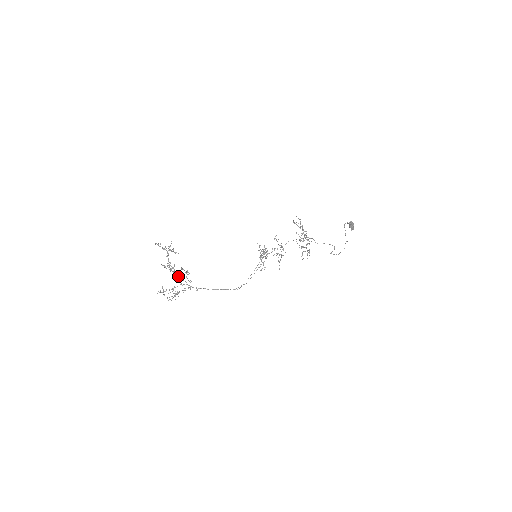
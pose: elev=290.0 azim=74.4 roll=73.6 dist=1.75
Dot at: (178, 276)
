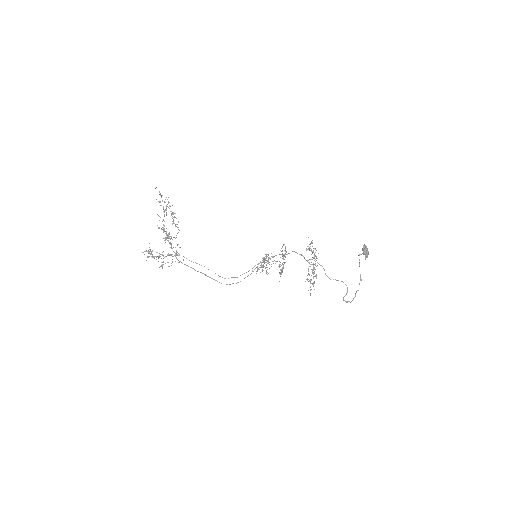
Dot at: occluded
